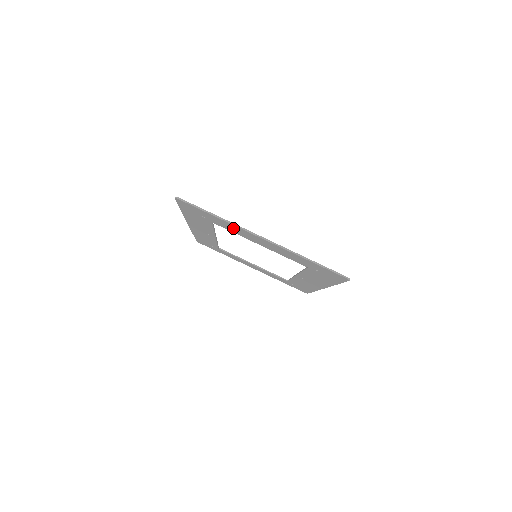
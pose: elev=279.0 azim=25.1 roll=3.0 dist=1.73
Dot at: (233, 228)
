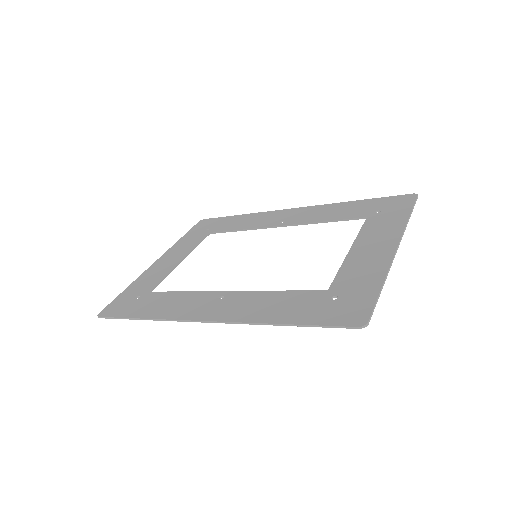
Dot at: (367, 272)
